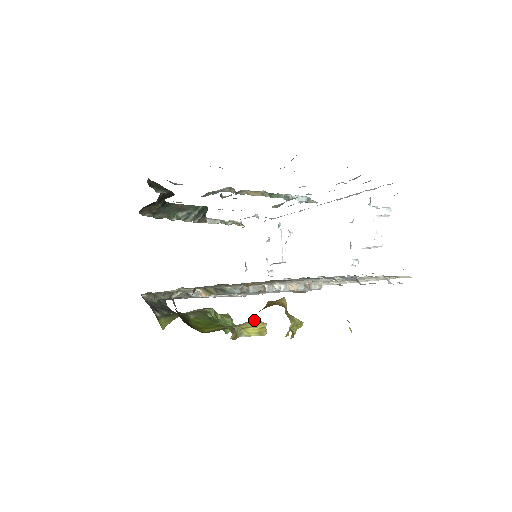
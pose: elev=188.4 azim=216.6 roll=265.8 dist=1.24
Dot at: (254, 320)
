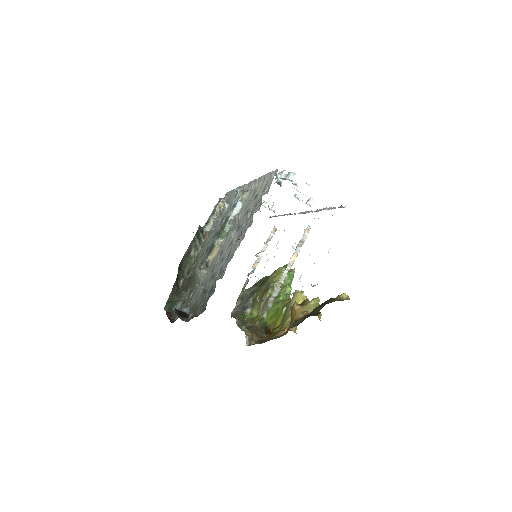
Dot at: (295, 296)
